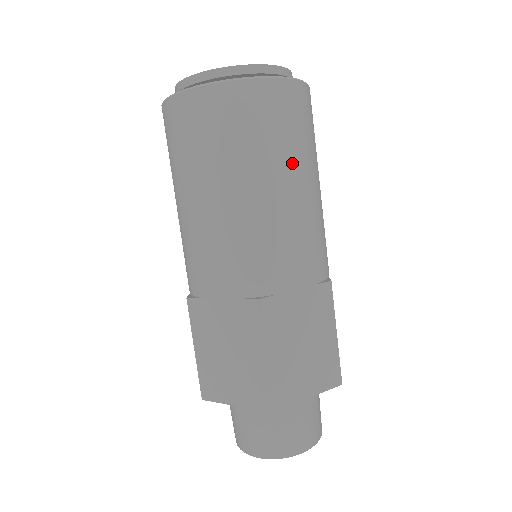
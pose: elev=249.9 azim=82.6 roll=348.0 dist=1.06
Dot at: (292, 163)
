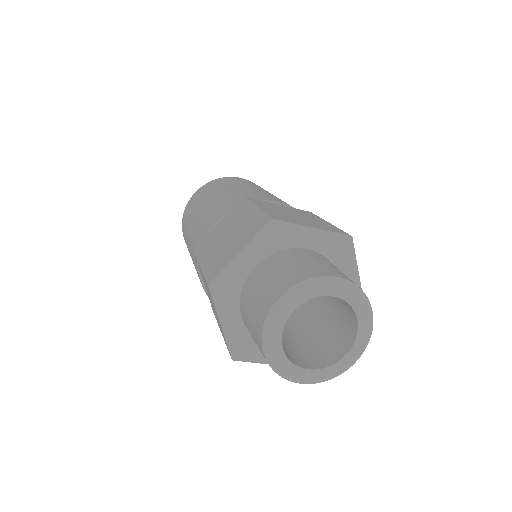
Dot at: occluded
